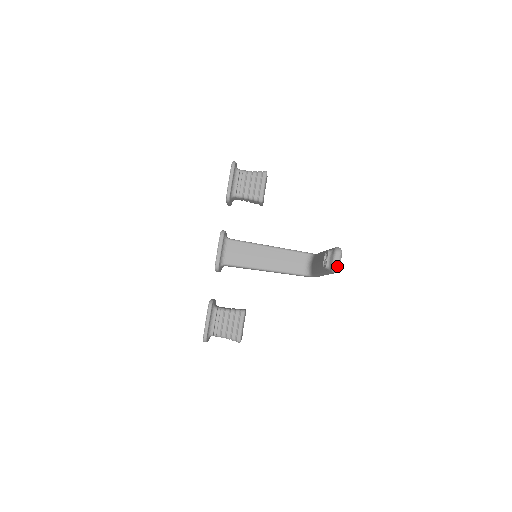
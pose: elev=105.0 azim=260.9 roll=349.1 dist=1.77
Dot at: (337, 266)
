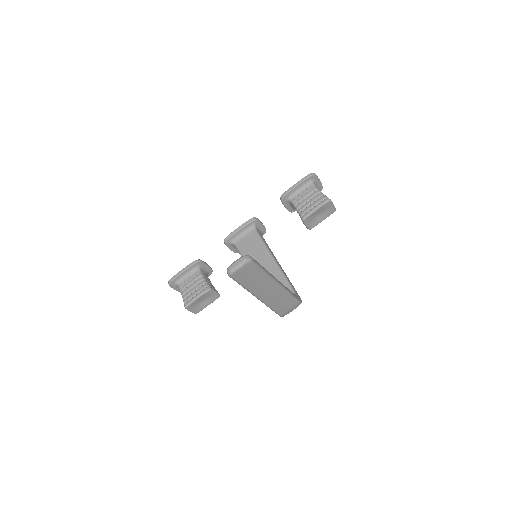
Dot at: (231, 268)
